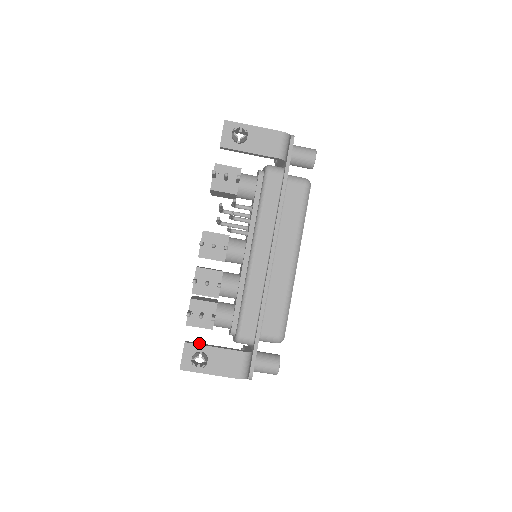
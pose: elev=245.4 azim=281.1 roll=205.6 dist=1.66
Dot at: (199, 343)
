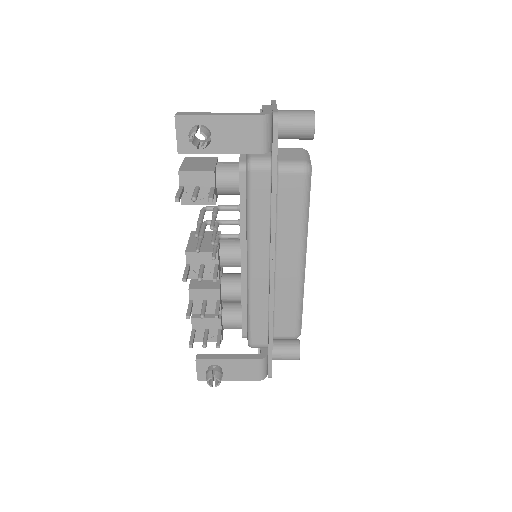
Dot at: (211, 355)
